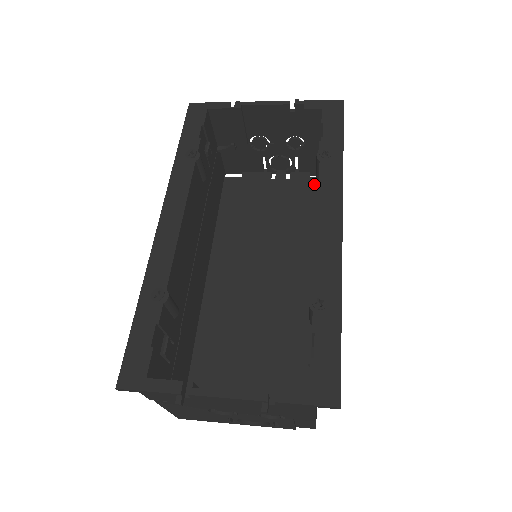
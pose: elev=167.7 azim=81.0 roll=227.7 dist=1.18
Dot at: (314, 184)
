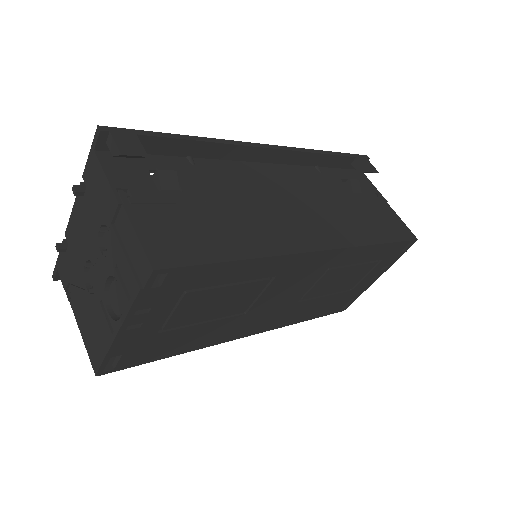
Dot at: occluded
